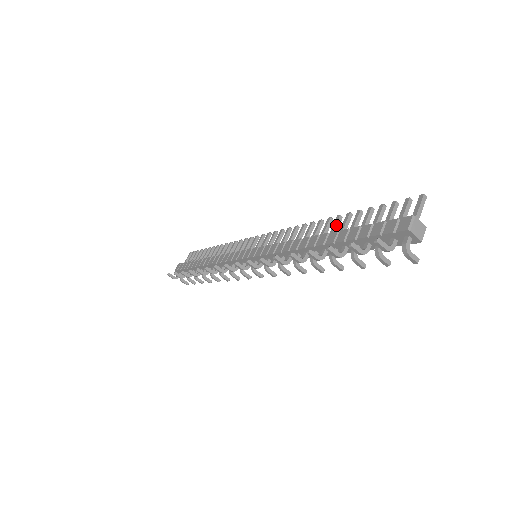
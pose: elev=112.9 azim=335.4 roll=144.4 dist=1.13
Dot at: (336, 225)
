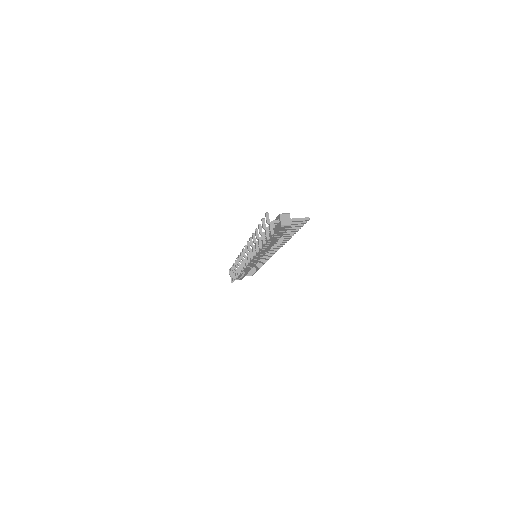
Dot at: occluded
